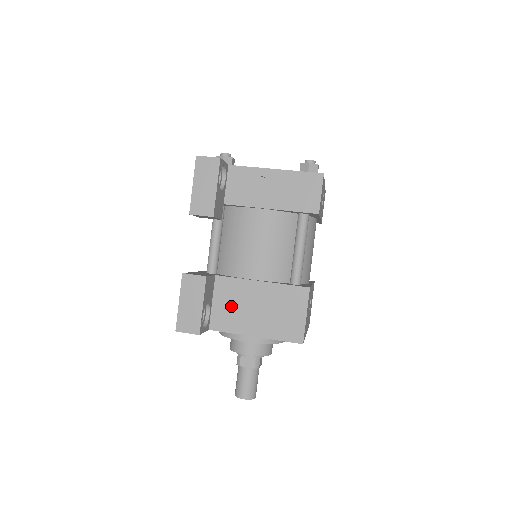
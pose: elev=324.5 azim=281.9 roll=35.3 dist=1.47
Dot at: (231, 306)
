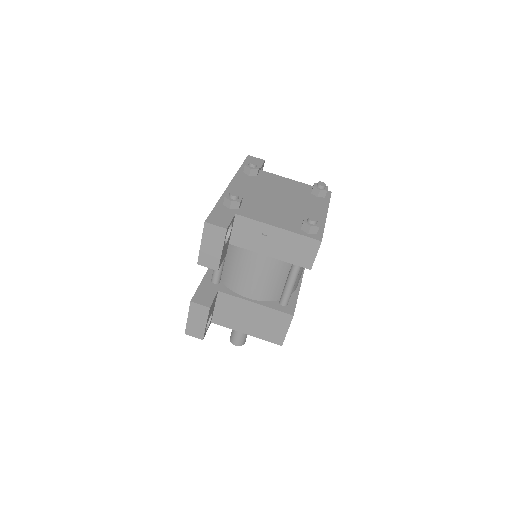
Dot at: (229, 313)
